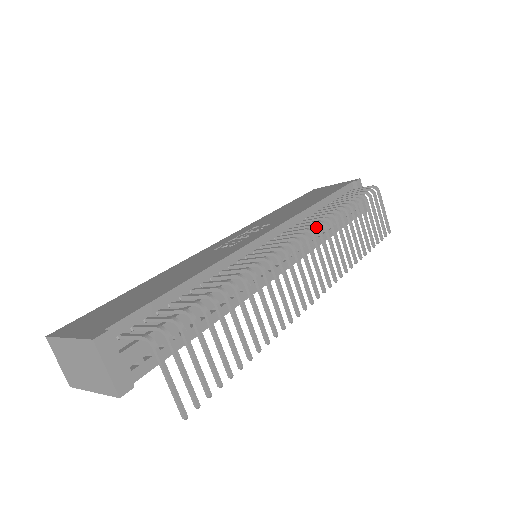
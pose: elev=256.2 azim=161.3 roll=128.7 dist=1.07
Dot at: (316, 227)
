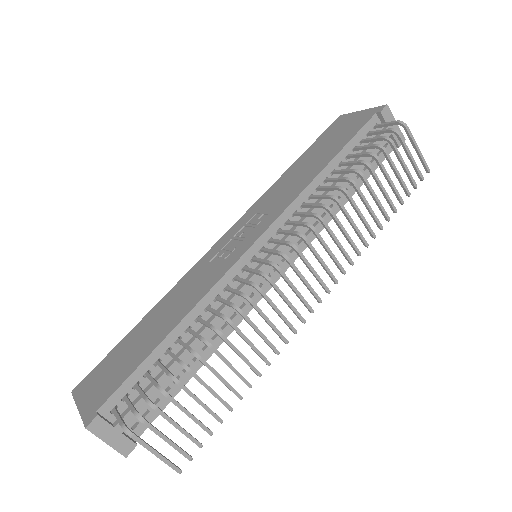
Dot at: (308, 227)
